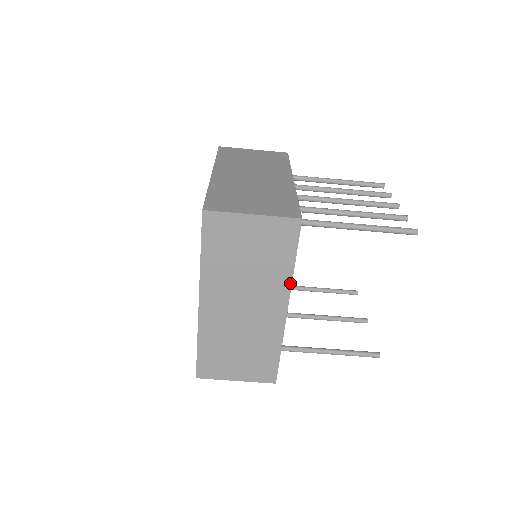
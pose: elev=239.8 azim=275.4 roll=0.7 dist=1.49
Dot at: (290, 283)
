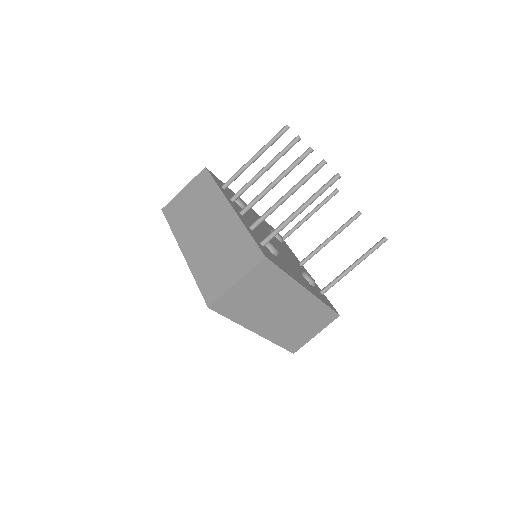
Dot at: (294, 281)
